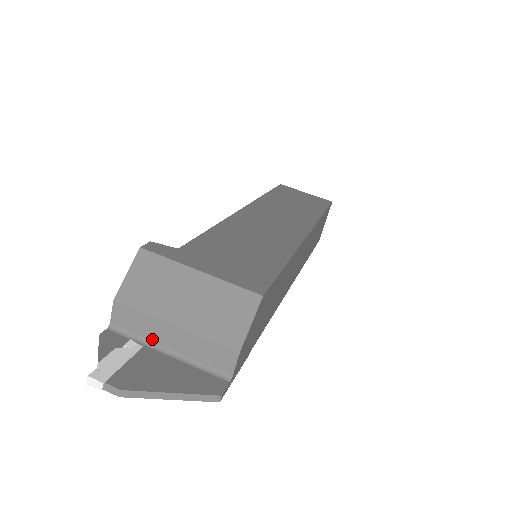
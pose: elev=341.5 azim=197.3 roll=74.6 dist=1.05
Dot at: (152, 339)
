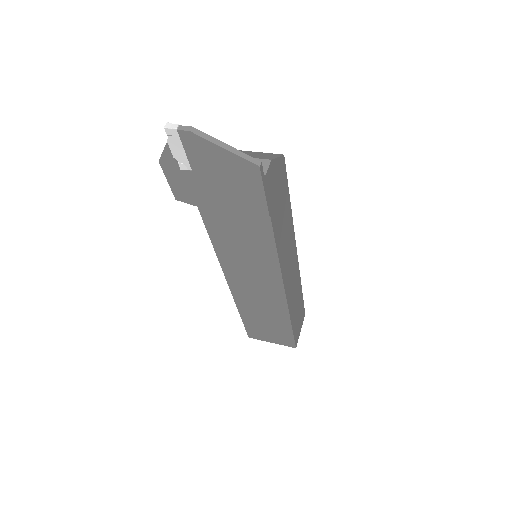
Dot at: occluded
